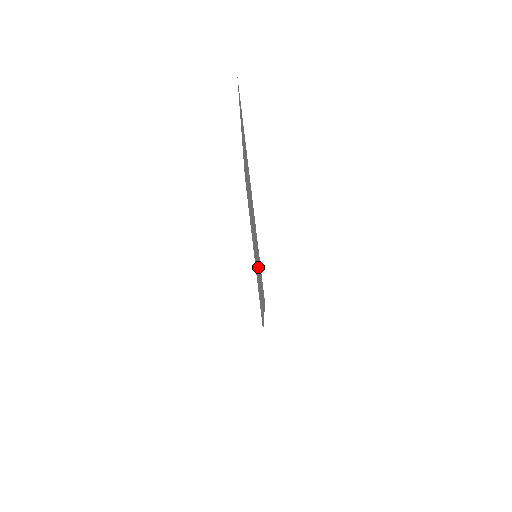
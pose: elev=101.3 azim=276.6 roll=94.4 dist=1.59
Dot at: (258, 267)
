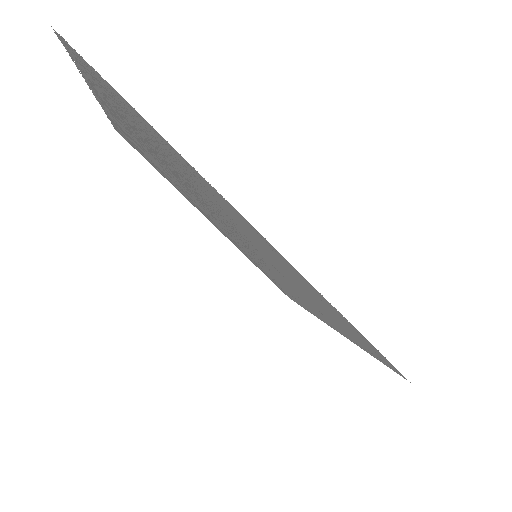
Dot at: (300, 292)
